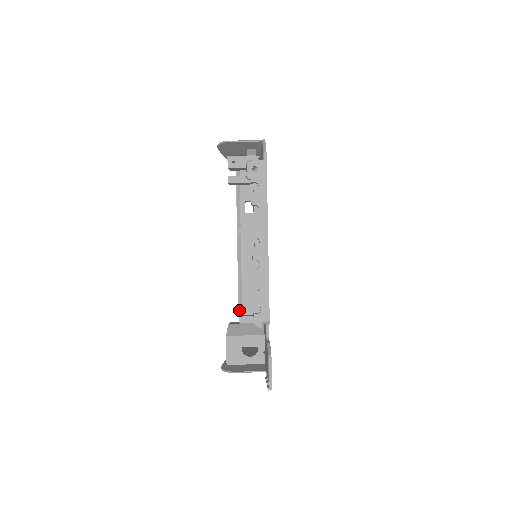
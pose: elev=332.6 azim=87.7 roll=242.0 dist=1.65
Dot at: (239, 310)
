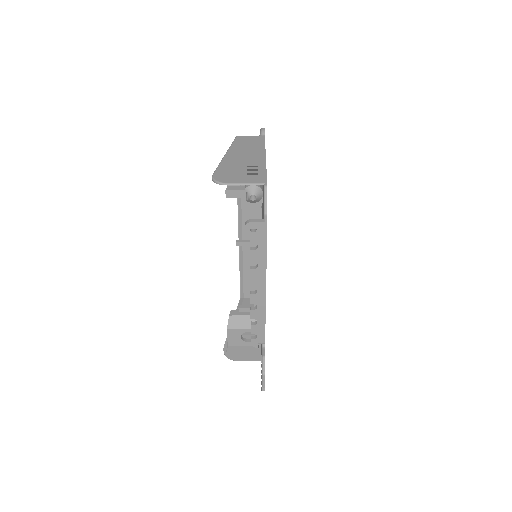
Dot at: (240, 272)
